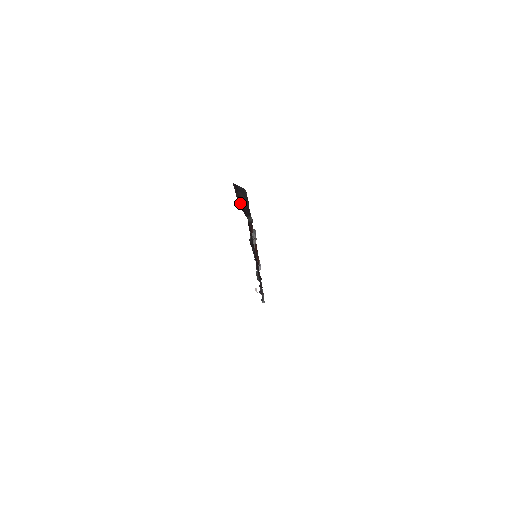
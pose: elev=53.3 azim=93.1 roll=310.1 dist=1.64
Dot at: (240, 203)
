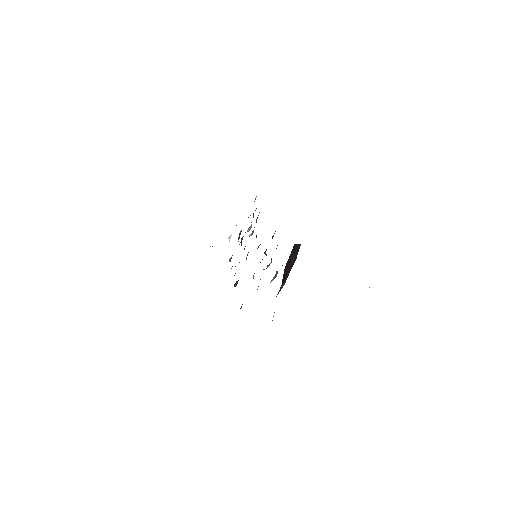
Dot at: (285, 270)
